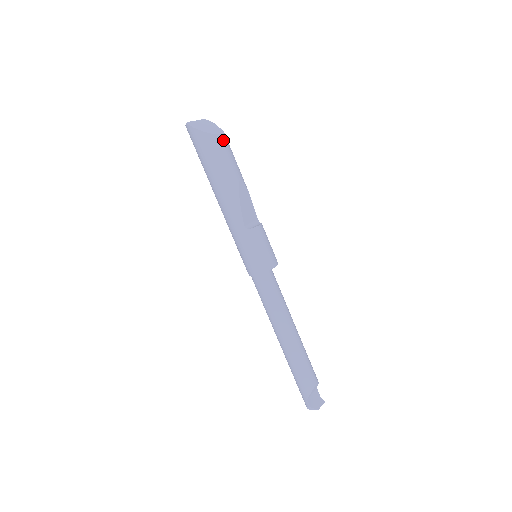
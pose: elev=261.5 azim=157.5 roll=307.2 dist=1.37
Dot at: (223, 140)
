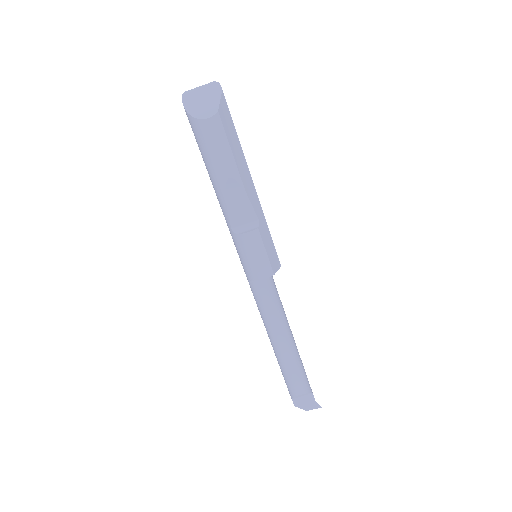
Dot at: (211, 126)
